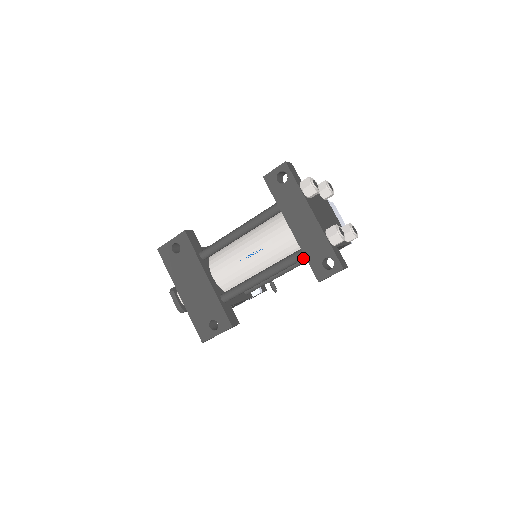
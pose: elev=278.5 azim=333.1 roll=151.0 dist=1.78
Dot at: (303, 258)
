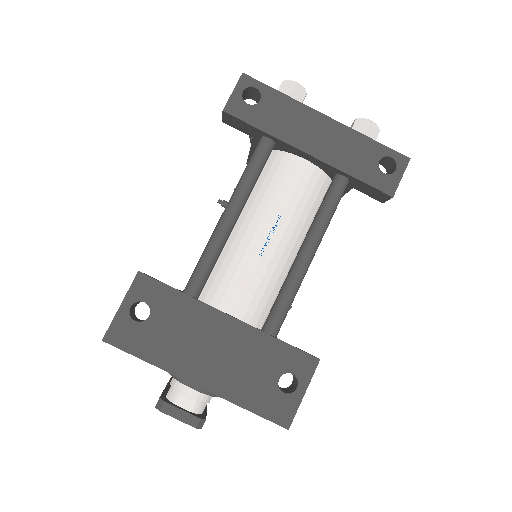
Dot at: (345, 188)
